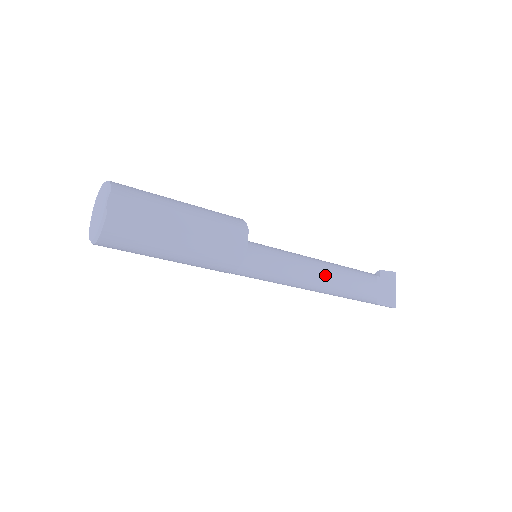
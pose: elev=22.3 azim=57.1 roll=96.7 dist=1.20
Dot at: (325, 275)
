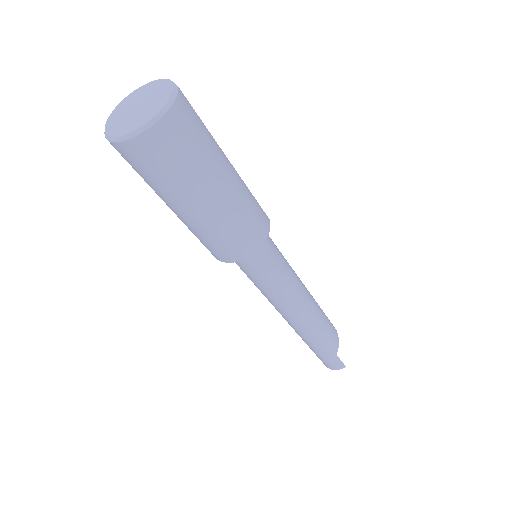
Dot at: occluded
